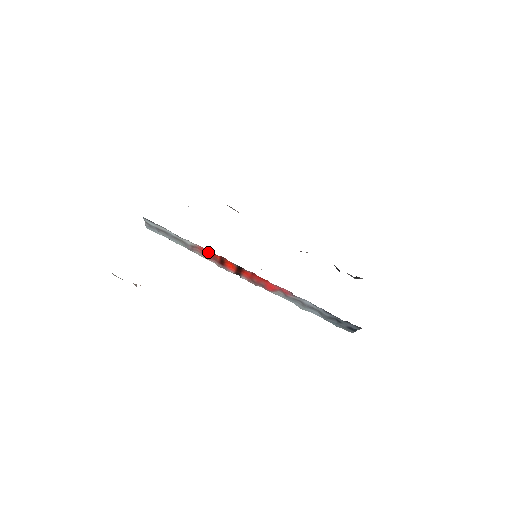
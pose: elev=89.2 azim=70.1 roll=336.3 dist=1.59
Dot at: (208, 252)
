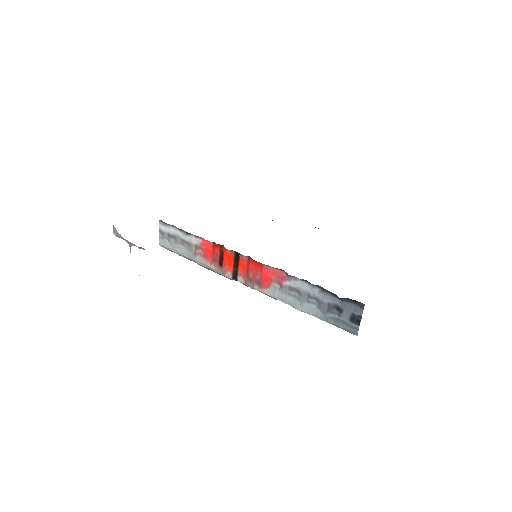
Dot at: (209, 247)
